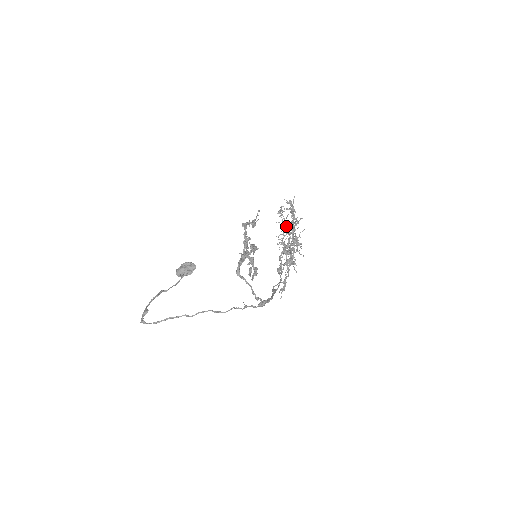
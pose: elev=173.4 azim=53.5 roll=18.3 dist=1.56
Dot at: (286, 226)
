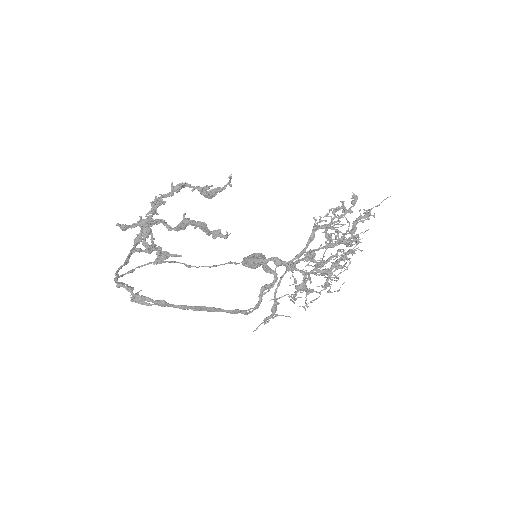
Dot at: occluded
